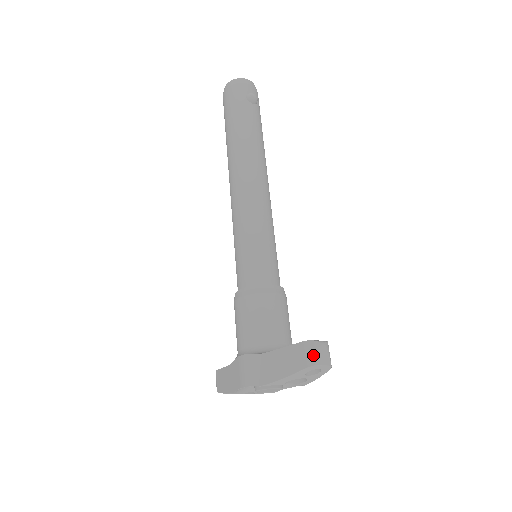
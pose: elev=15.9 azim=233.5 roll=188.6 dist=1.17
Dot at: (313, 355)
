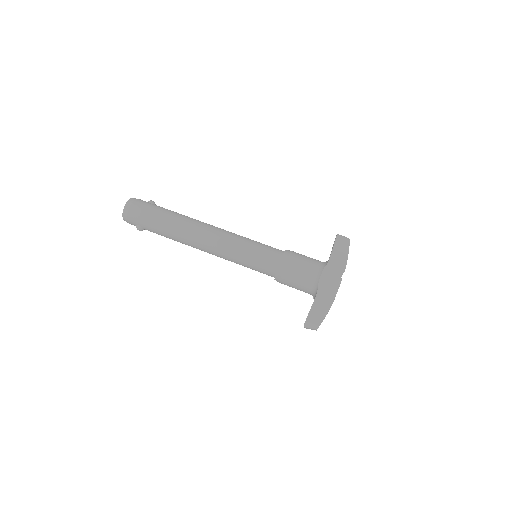
Dot at: (345, 237)
